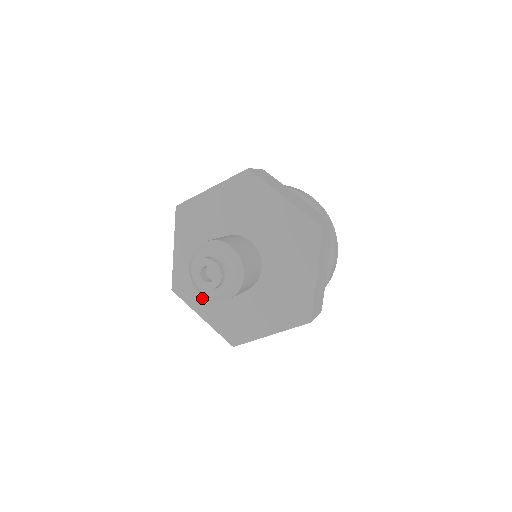
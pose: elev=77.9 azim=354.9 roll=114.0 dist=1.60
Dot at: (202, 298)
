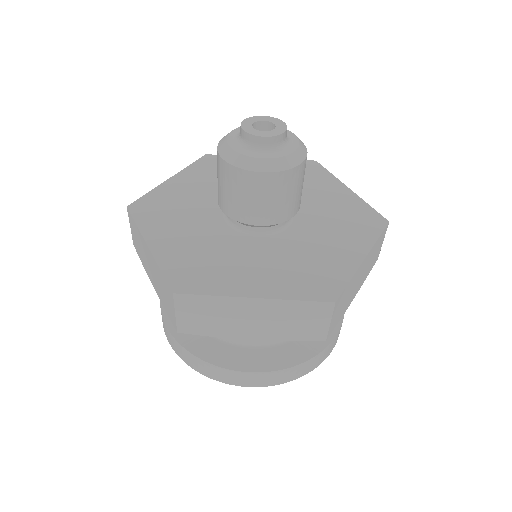
Dot at: (235, 274)
